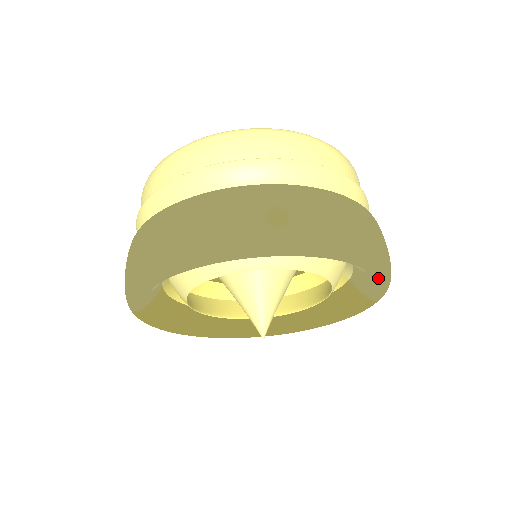
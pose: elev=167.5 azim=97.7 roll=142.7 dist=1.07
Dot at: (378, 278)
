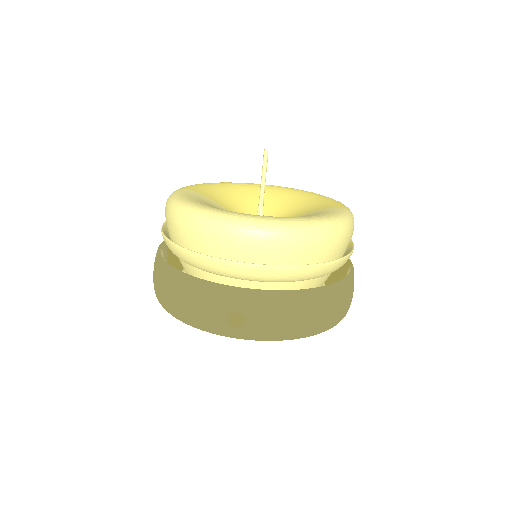
Dot at: occluded
